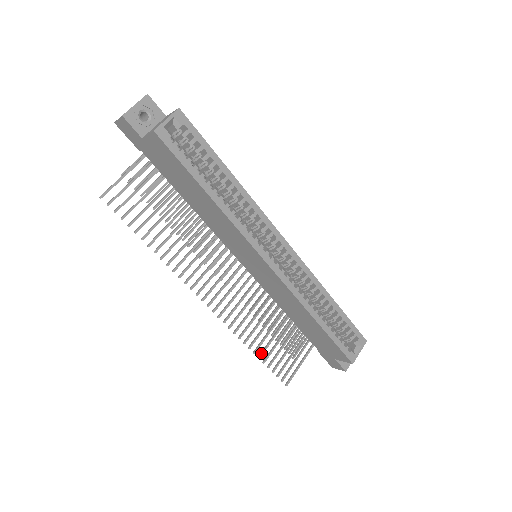
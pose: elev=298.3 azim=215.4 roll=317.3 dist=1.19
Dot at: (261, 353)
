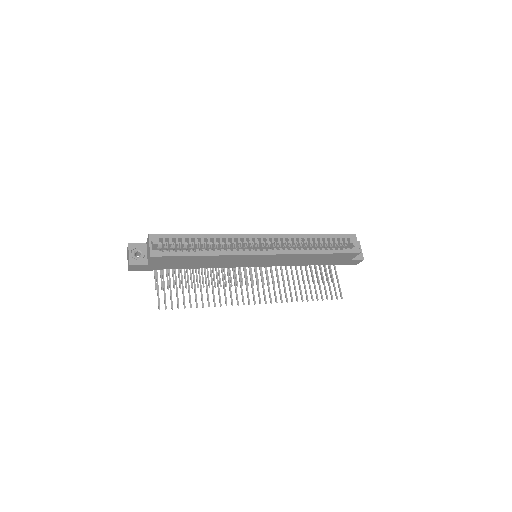
Dot at: (311, 297)
